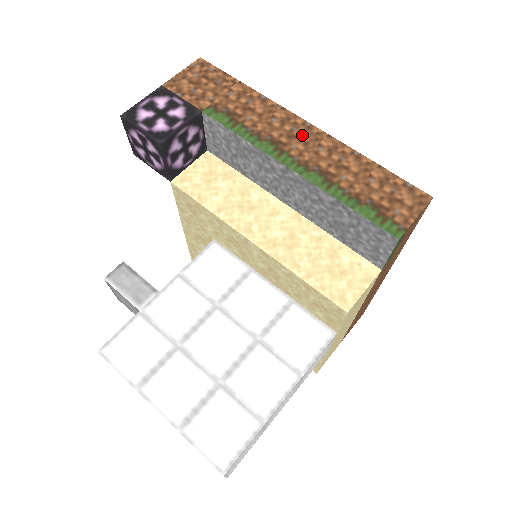
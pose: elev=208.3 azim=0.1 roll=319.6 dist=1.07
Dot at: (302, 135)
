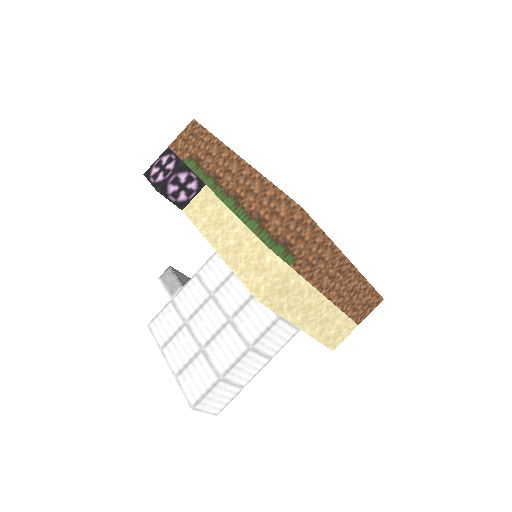
Dot at: (233, 169)
